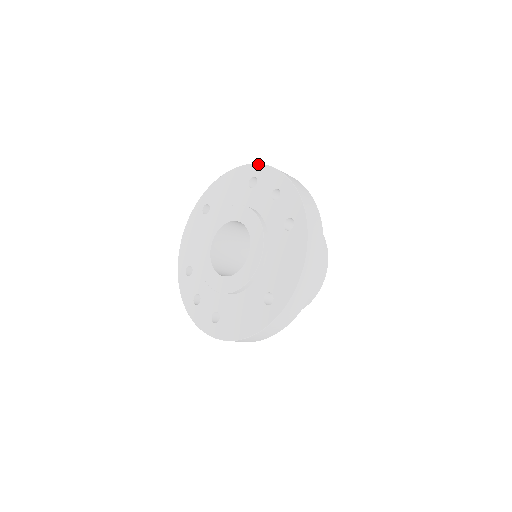
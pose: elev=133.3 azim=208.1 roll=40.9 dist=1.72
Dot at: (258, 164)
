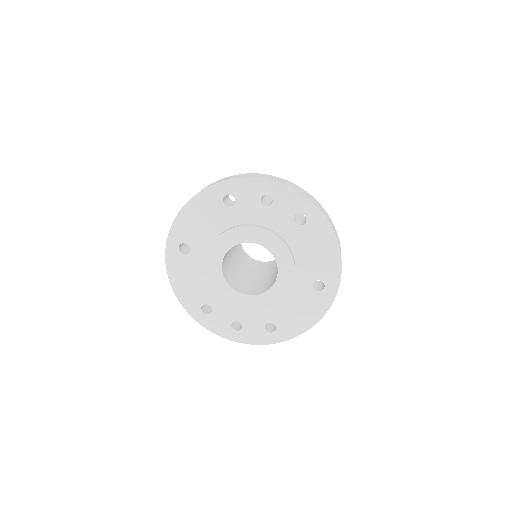
Dot at: (223, 182)
